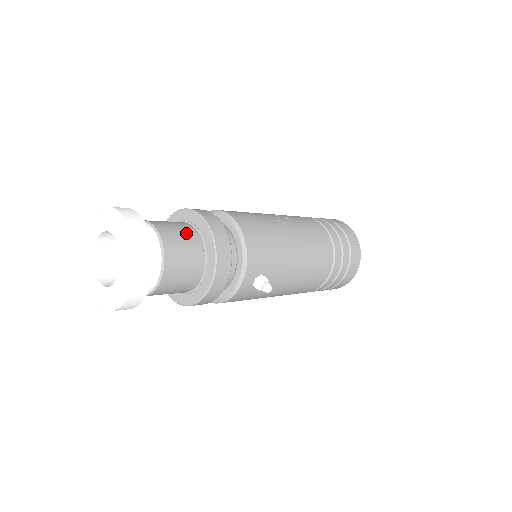
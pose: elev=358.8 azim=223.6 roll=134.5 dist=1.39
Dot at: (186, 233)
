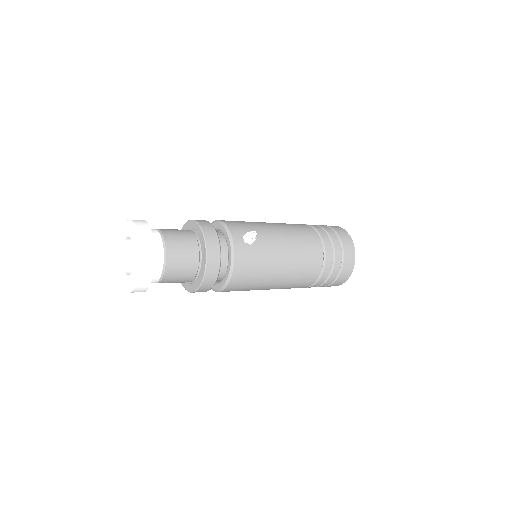
Dot at: occluded
